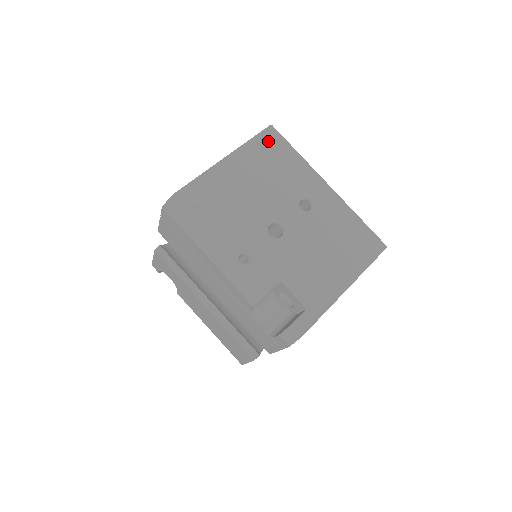
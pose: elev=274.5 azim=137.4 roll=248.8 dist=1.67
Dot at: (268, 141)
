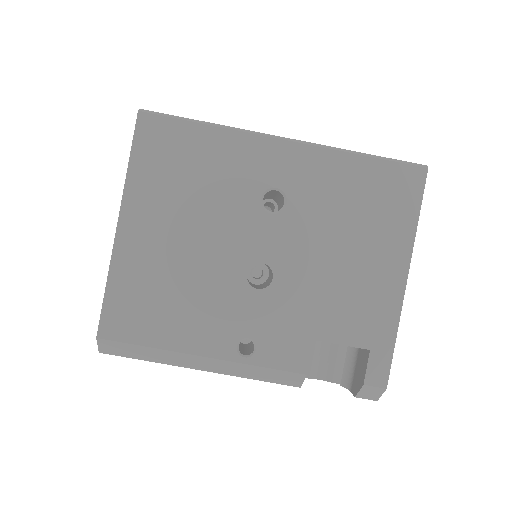
Dot at: (154, 144)
